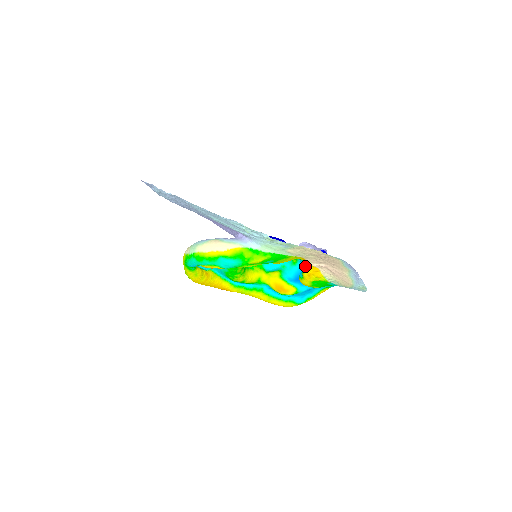
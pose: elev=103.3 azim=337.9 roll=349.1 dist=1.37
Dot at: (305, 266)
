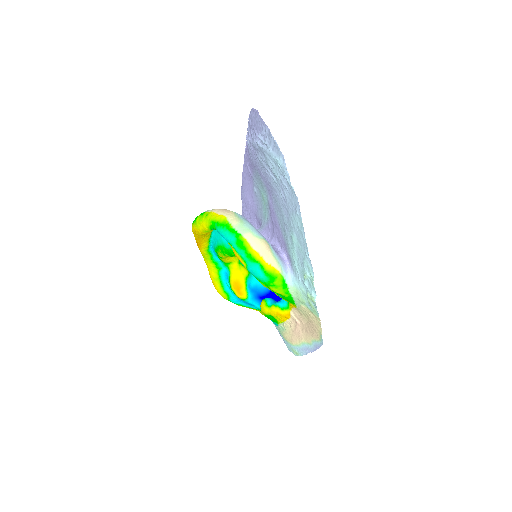
Dot at: (284, 306)
